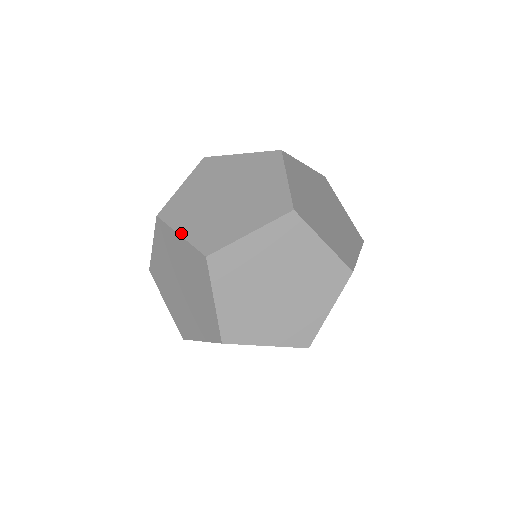
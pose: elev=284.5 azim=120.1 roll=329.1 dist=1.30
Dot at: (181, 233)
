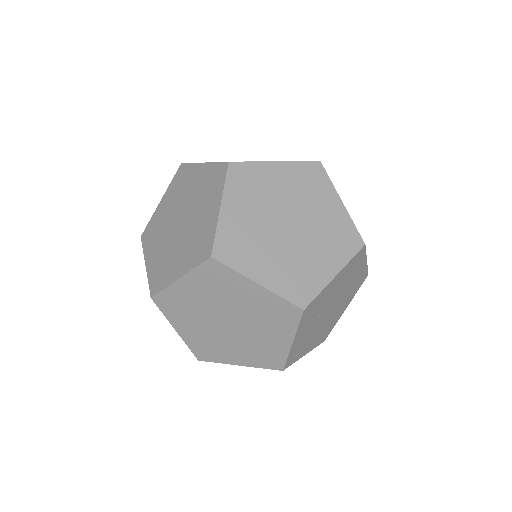
Dot at: (205, 162)
